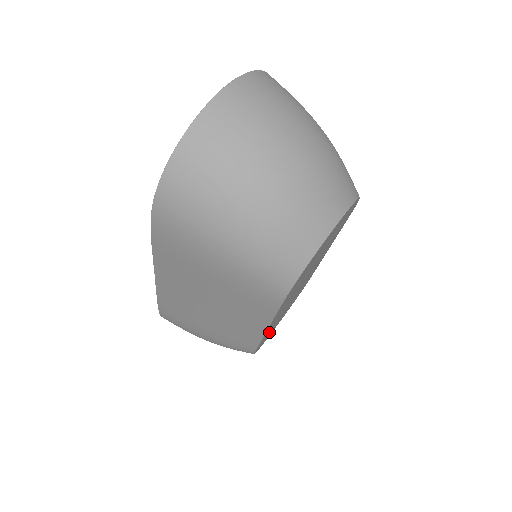
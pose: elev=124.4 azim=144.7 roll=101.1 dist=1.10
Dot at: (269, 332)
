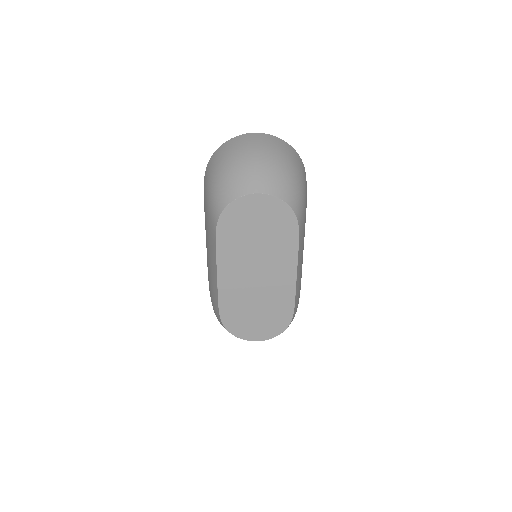
Dot at: (236, 311)
